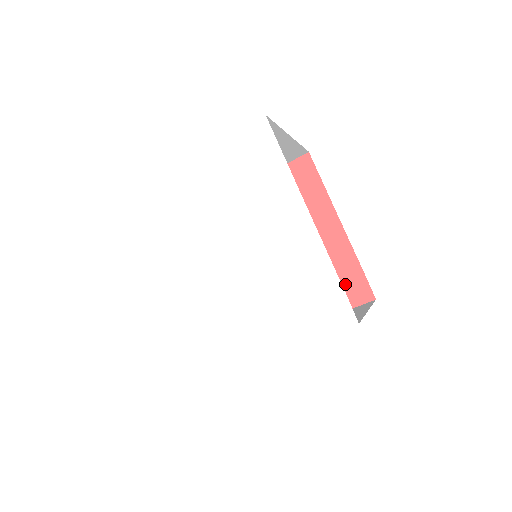
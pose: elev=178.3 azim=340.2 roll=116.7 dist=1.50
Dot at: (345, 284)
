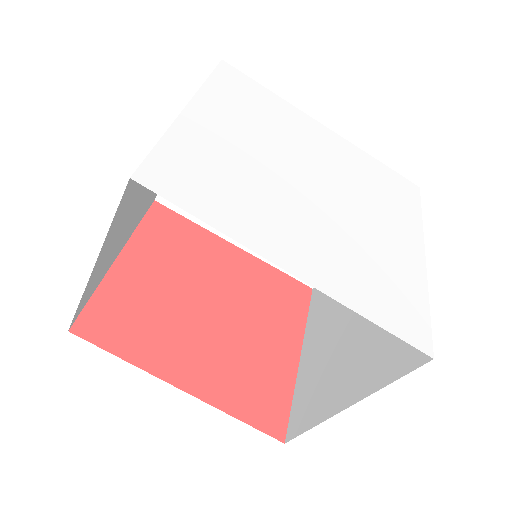
Dot at: (286, 293)
